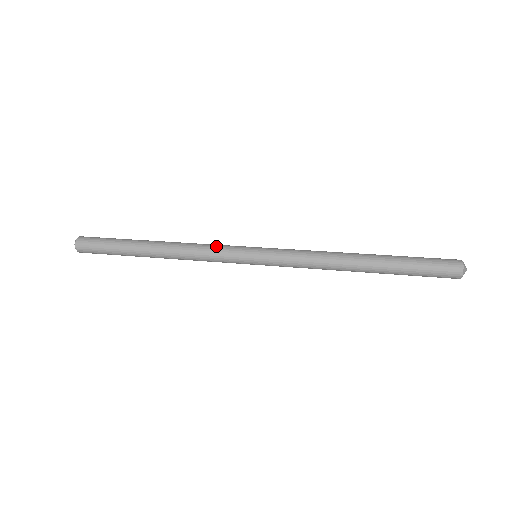
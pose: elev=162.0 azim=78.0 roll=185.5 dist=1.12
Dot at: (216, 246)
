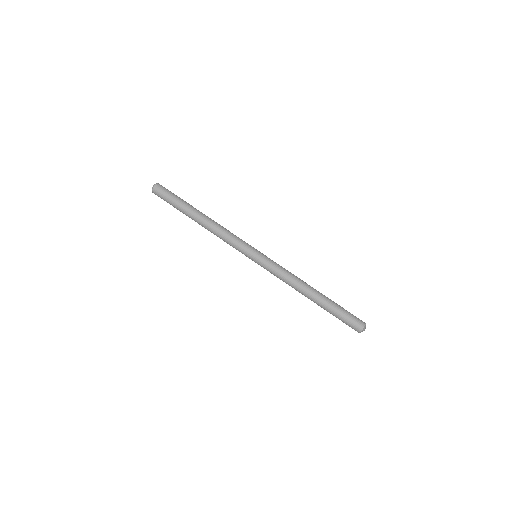
Dot at: (233, 242)
